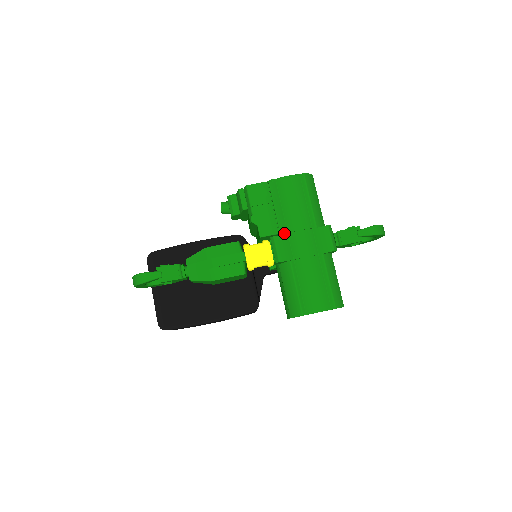
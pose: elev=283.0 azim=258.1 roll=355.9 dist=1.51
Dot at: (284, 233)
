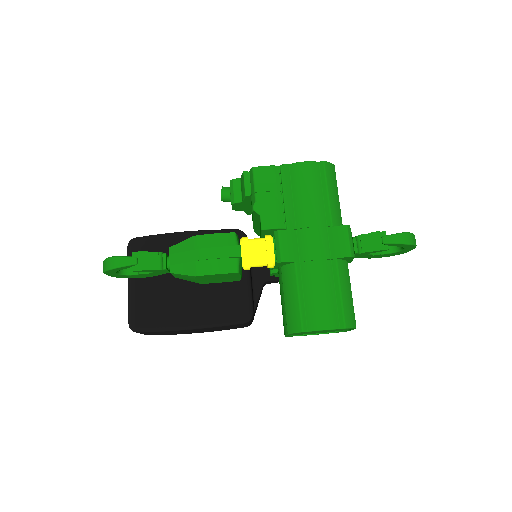
Dot at: (292, 228)
